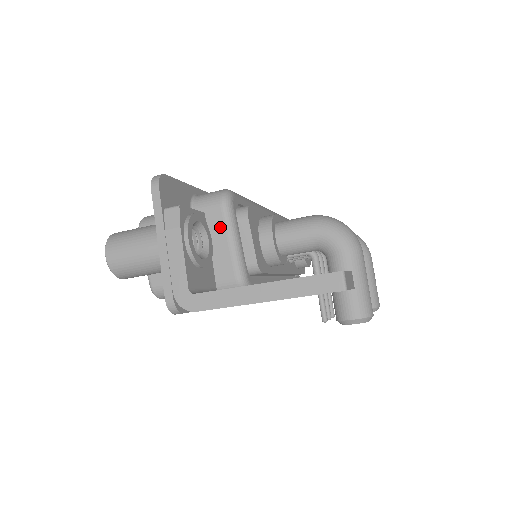
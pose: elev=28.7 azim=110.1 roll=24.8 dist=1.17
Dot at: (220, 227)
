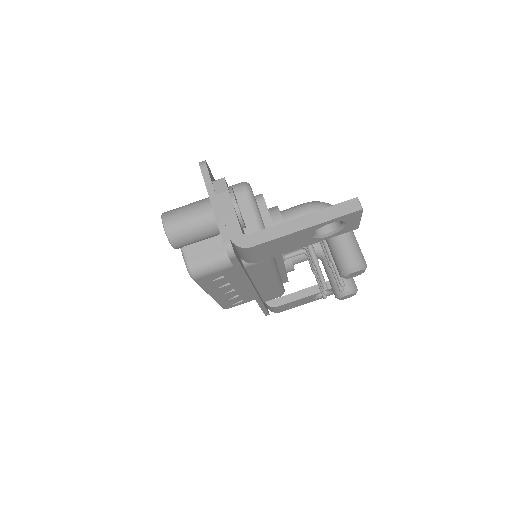
Dot at: (245, 206)
